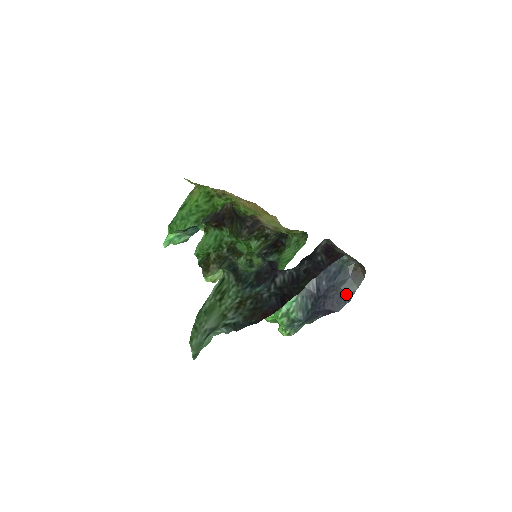
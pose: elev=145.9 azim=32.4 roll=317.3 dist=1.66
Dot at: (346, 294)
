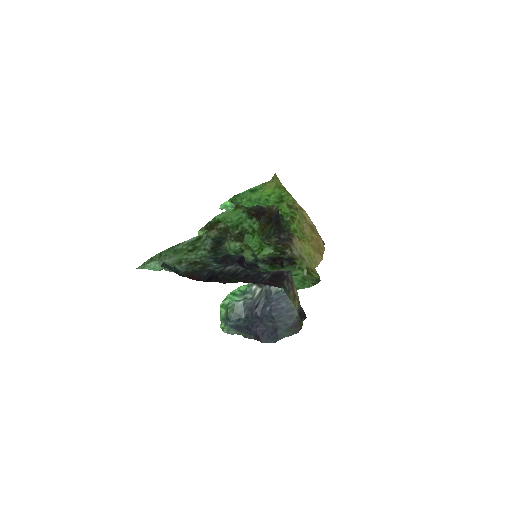
Dot at: (277, 333)
